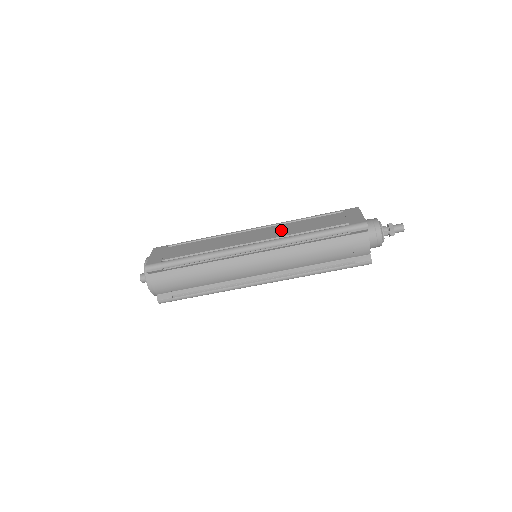
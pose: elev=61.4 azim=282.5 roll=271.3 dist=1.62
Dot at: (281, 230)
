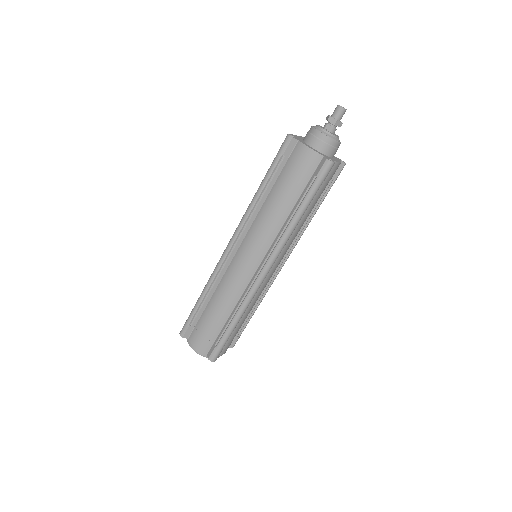
Dot at: occluded
